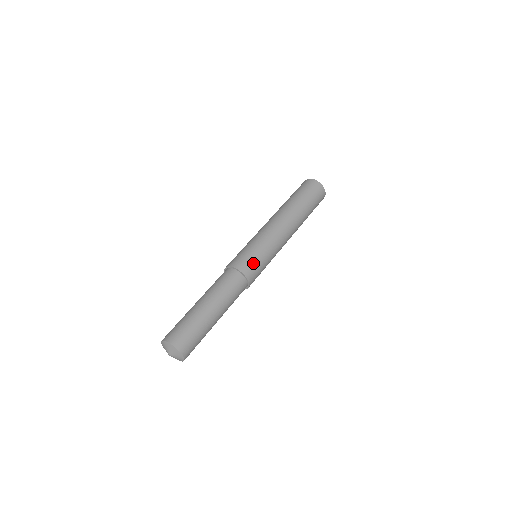
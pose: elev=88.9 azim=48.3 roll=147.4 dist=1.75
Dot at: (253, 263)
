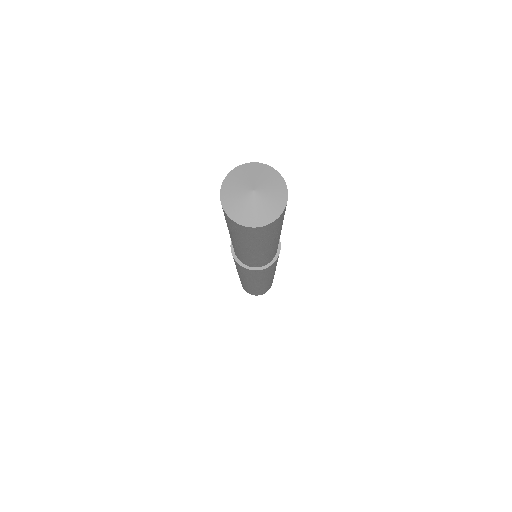
Dot at: occluded
